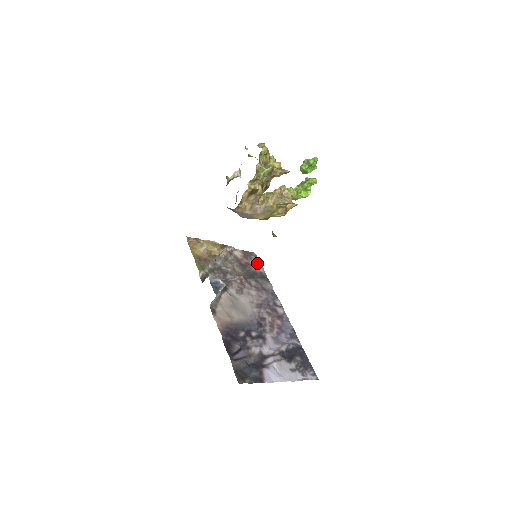
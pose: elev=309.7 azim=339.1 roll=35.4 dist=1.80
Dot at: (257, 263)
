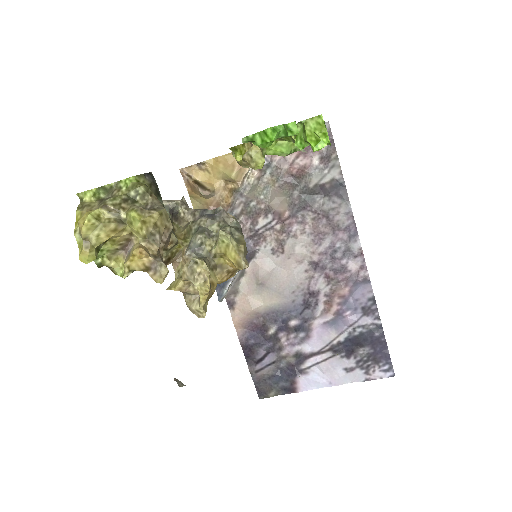
Dot at: (327, 156)
